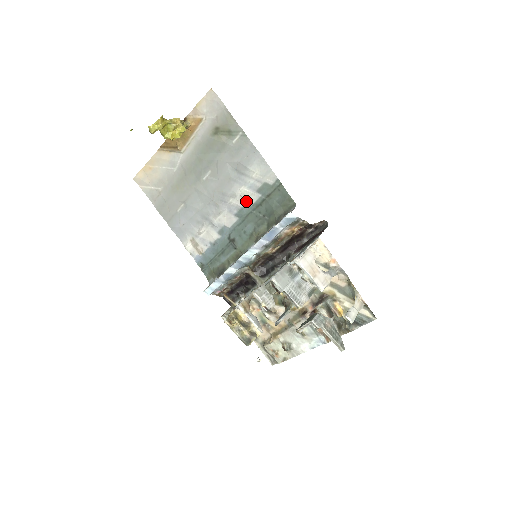
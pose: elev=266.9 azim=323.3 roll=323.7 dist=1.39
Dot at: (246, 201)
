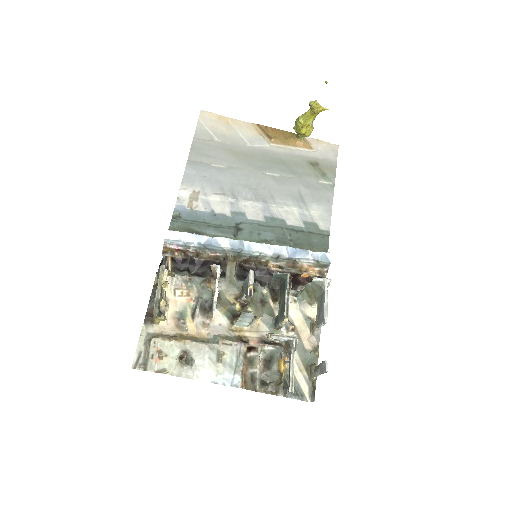
Dot at: (287, 218)
